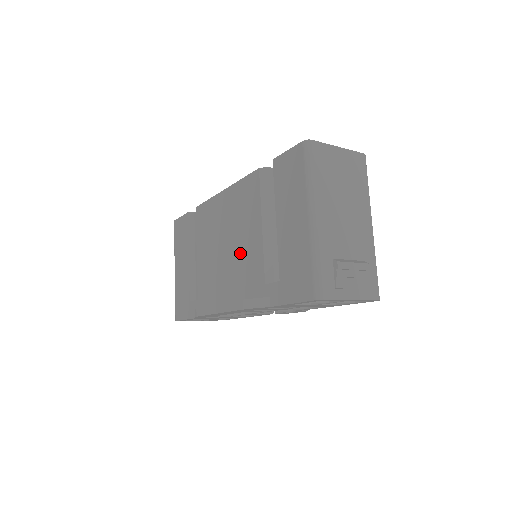
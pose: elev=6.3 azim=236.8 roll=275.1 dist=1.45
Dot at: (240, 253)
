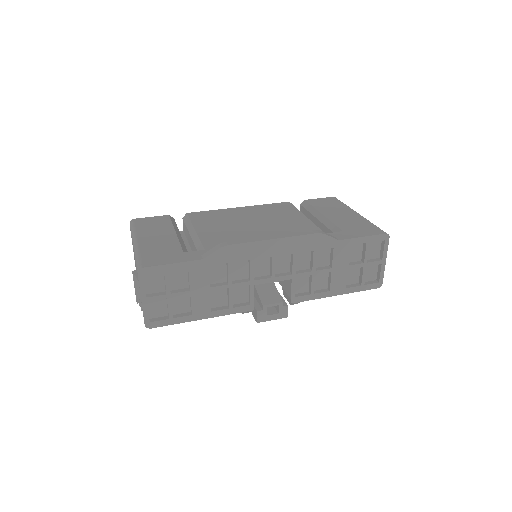
Dot at: (281, 225)
